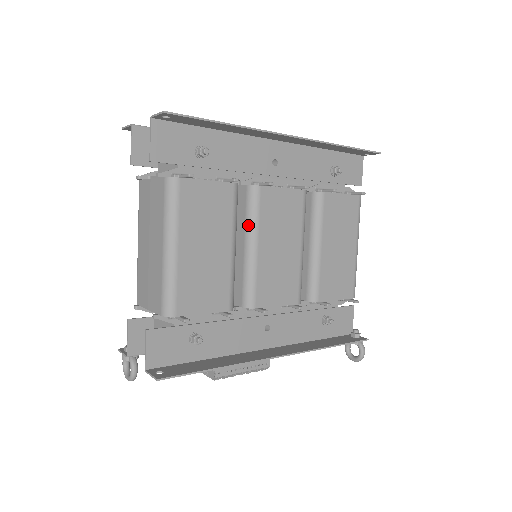
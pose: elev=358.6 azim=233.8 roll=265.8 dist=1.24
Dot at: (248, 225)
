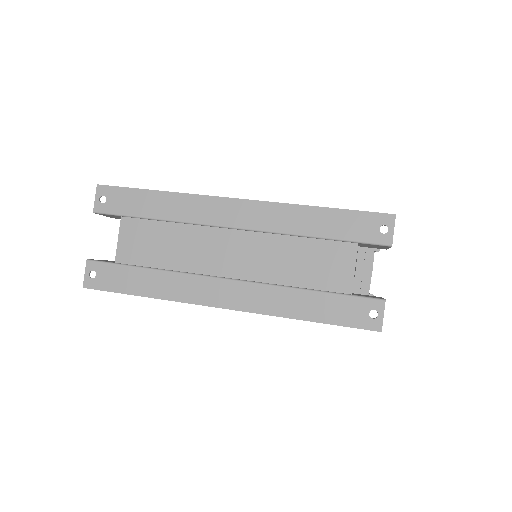
Dot at: occluded
